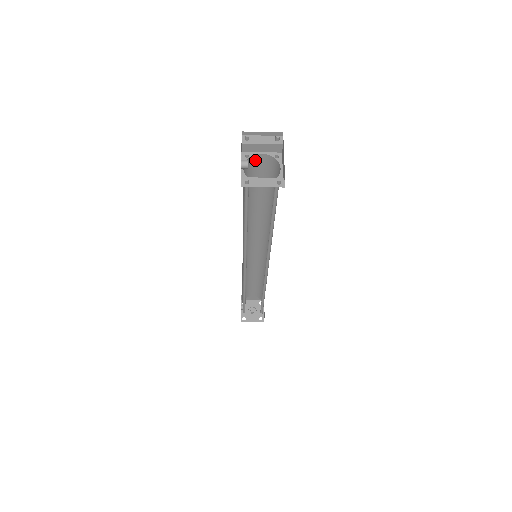
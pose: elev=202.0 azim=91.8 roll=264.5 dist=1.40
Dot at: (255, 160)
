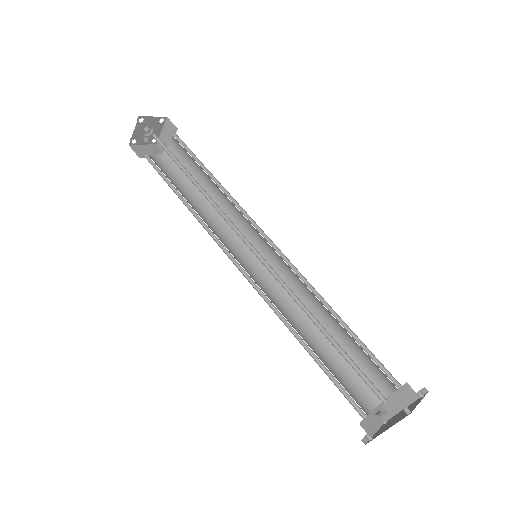
Dot at: occluded
